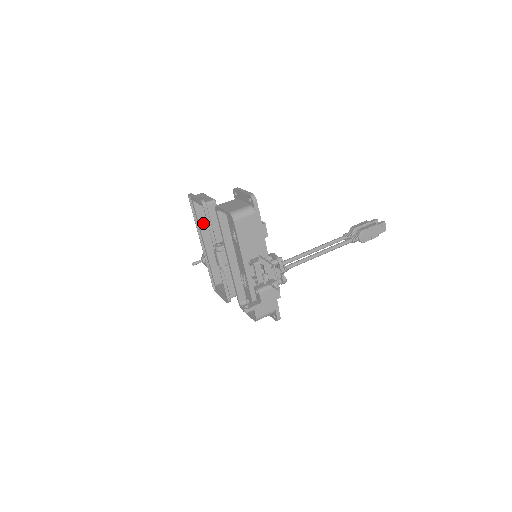
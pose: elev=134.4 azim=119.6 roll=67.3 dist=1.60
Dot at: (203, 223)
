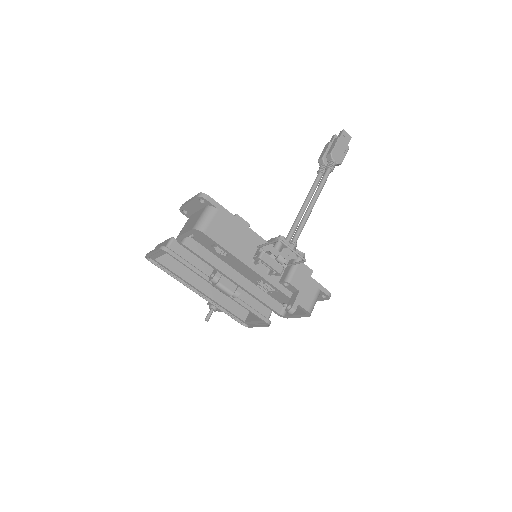
Dot at: (182, 273)
